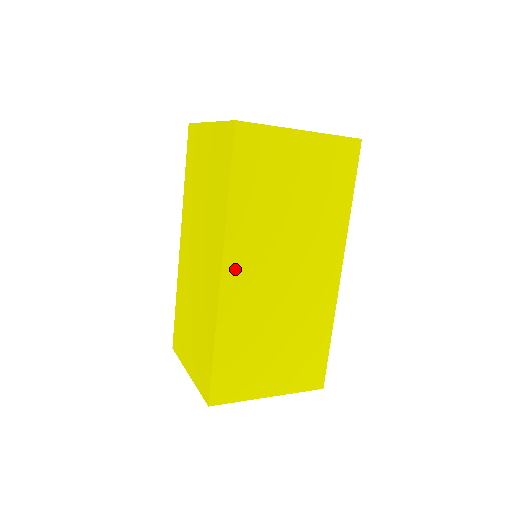
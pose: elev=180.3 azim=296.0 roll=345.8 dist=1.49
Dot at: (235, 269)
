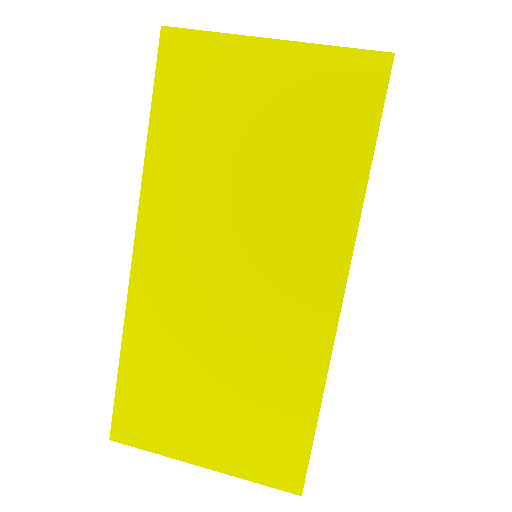
Dot at: (154, 247)
